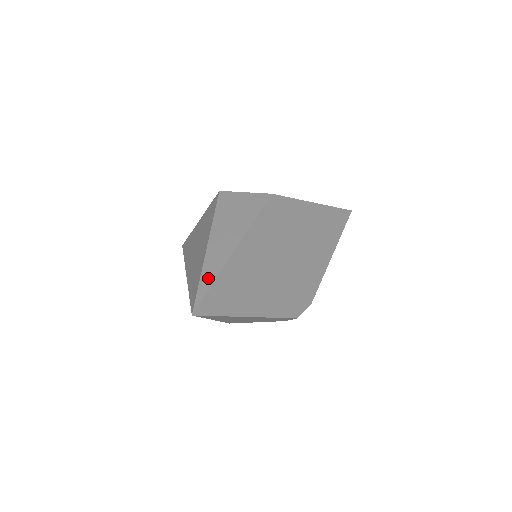
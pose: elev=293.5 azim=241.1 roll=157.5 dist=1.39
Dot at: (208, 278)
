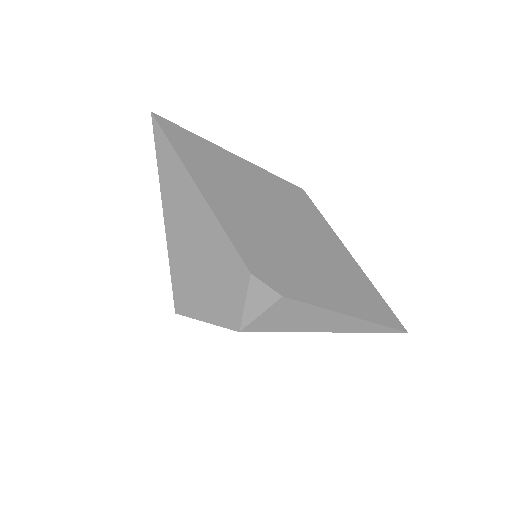
Dot at: occluded
